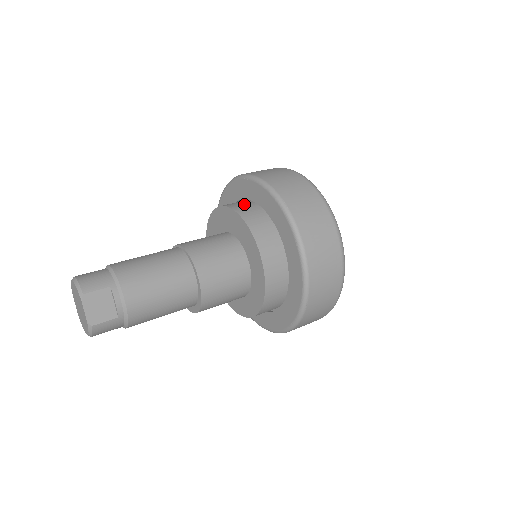
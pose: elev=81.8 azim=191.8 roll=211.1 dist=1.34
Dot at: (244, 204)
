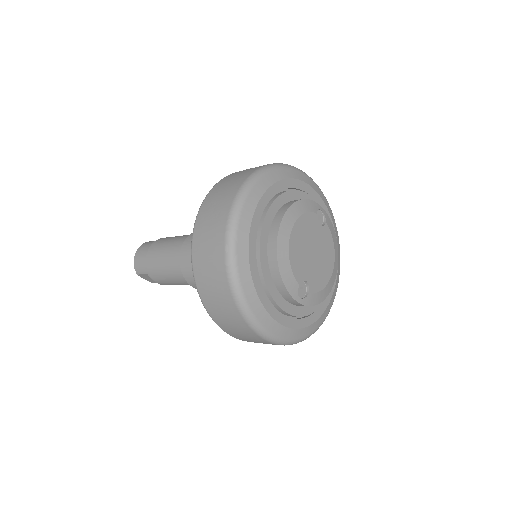
Dot at: occluded
